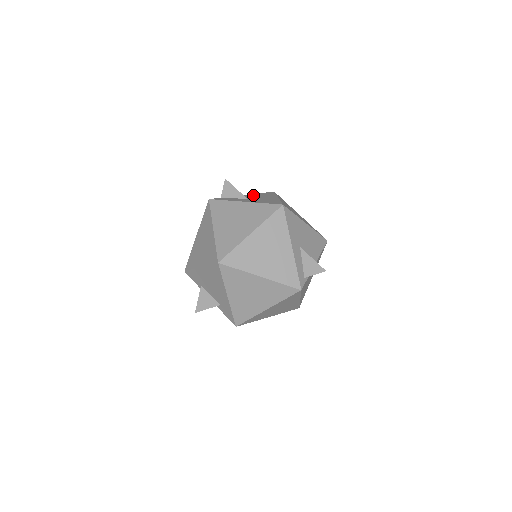
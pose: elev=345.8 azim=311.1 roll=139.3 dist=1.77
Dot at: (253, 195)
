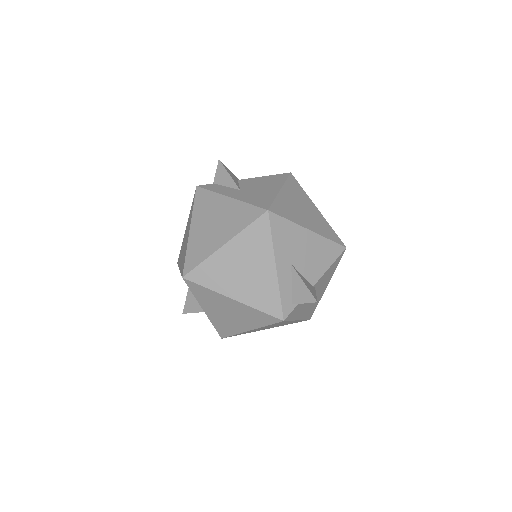
Dot at: (255, 180)
